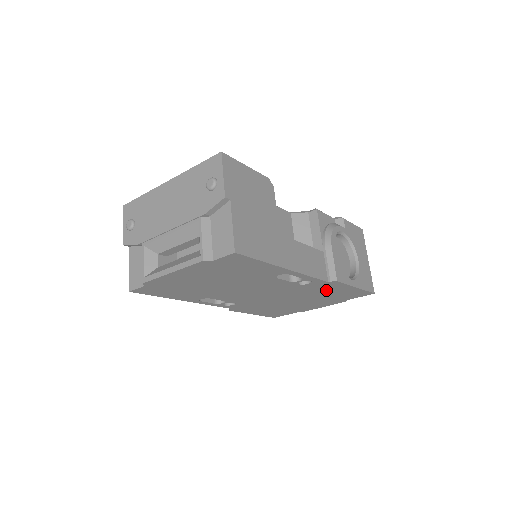
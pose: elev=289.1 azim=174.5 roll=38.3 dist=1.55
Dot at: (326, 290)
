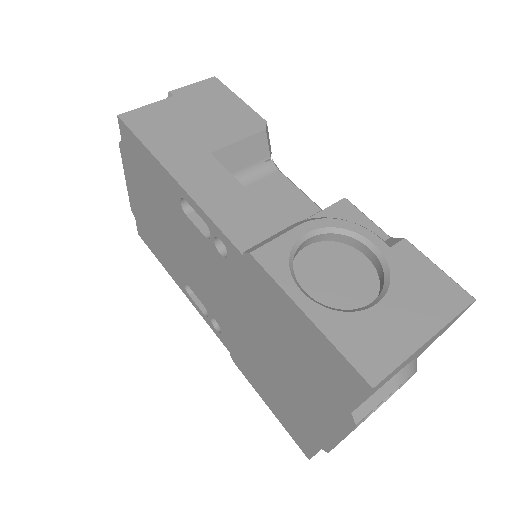
Dot at: (271, 308)
